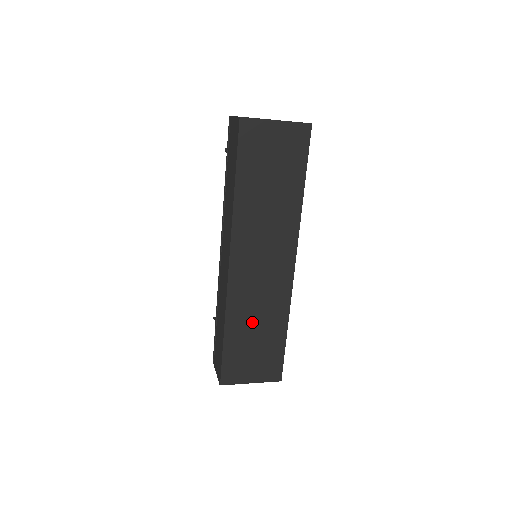
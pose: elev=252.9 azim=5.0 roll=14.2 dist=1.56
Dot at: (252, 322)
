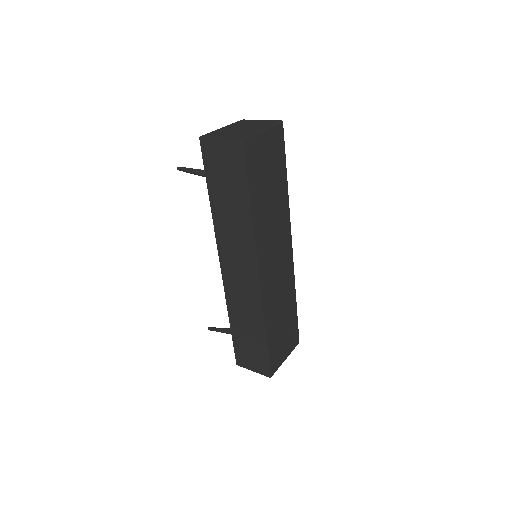
Dot at: (279, 312)
